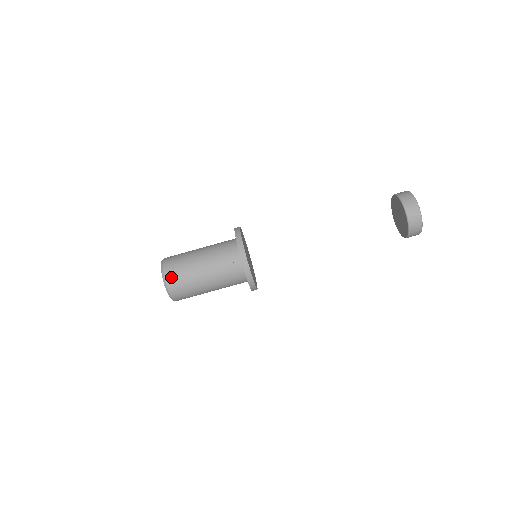
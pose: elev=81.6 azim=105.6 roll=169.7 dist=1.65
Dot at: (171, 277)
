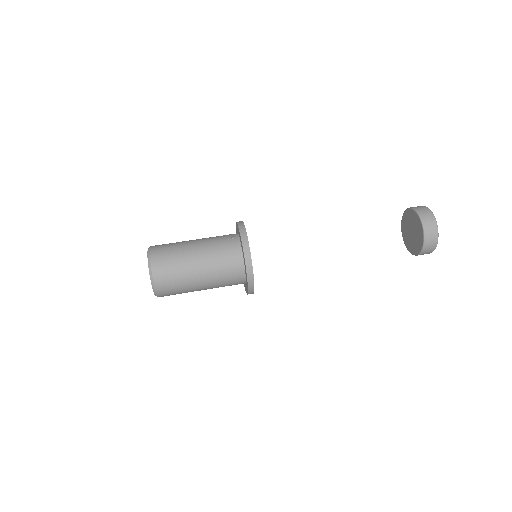
Dot at: (158, 248)
